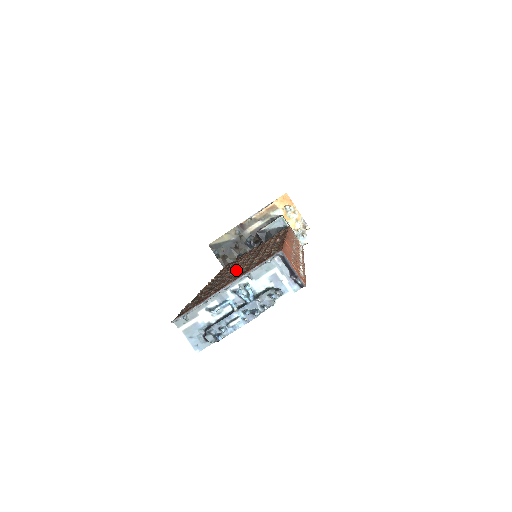
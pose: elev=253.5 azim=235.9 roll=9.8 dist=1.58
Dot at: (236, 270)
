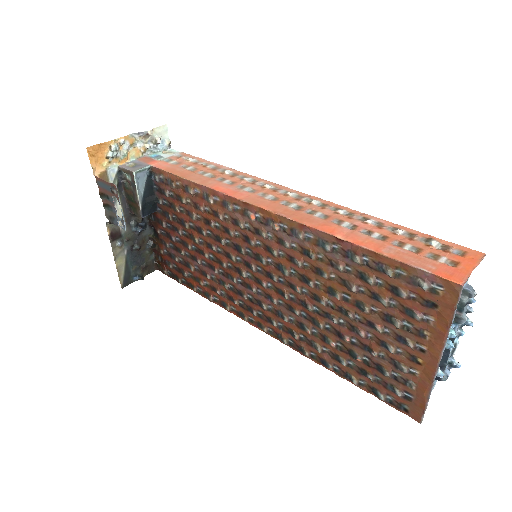
Dot at: (310, 305)
